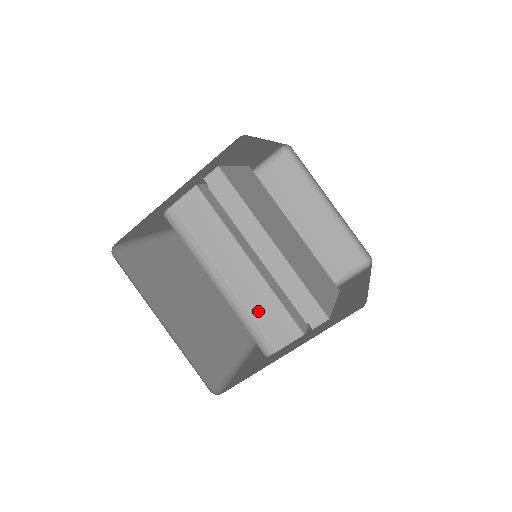
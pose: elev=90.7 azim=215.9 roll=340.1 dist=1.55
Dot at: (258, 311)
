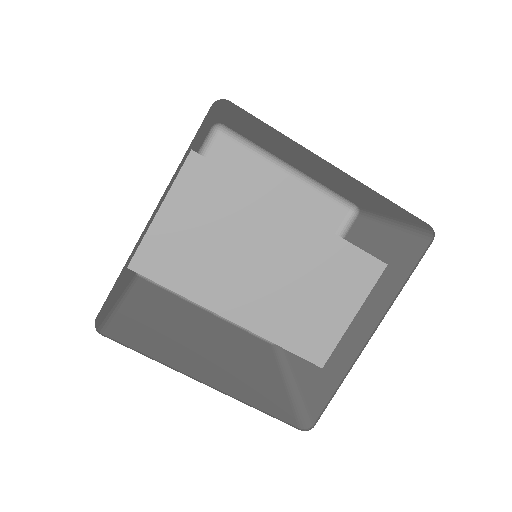
Dot at: occluded
